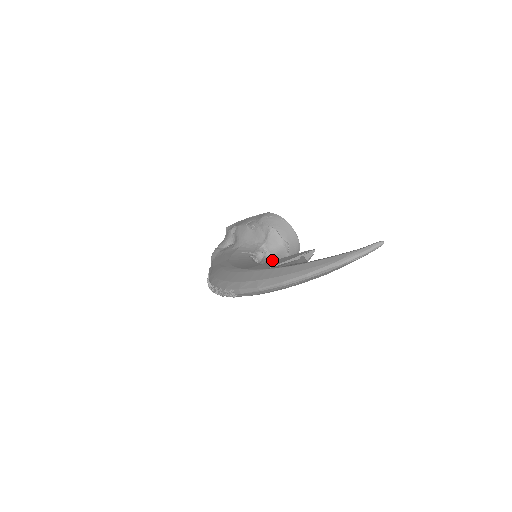
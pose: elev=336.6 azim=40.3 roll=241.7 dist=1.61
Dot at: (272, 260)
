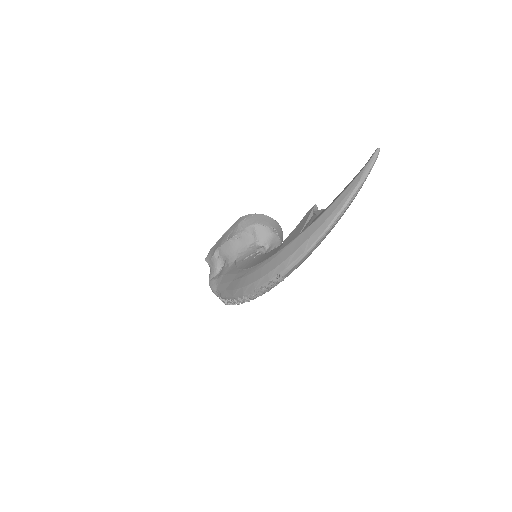
Dot at: occluded
